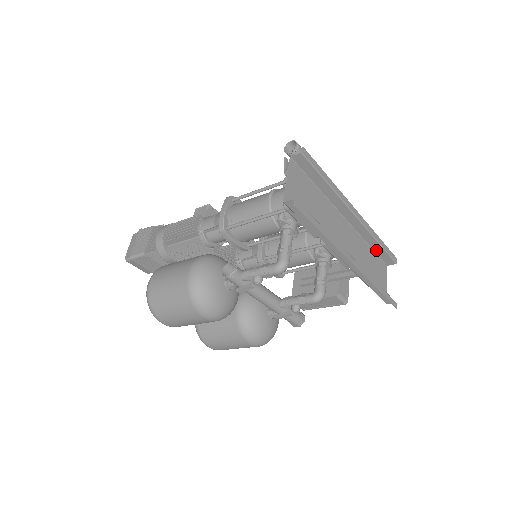
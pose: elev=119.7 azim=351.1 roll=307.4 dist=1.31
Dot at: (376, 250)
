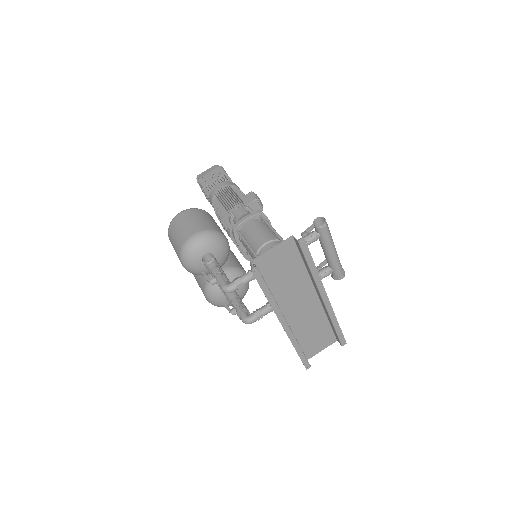
Dot at: (332, 327)
